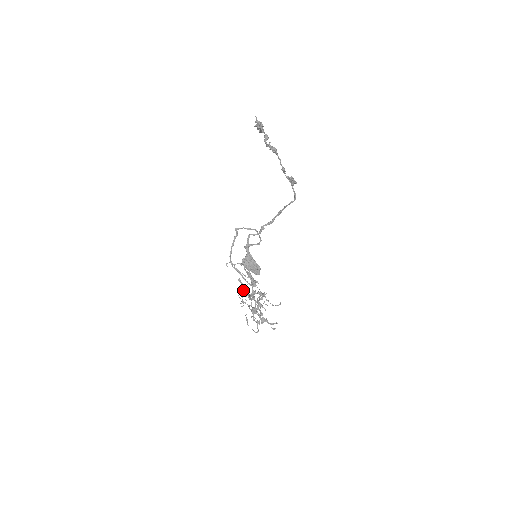
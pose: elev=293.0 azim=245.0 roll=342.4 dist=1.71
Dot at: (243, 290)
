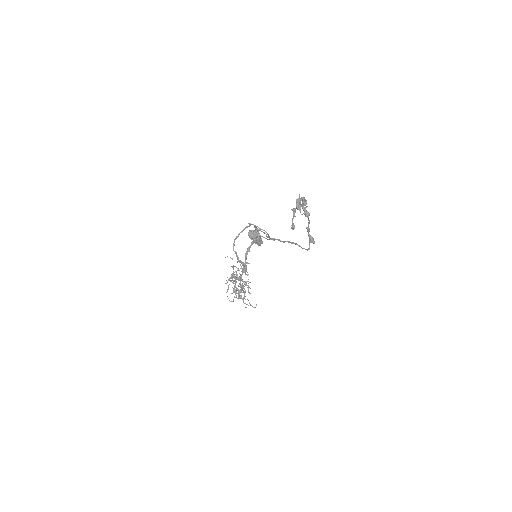
Dot at: occluded
